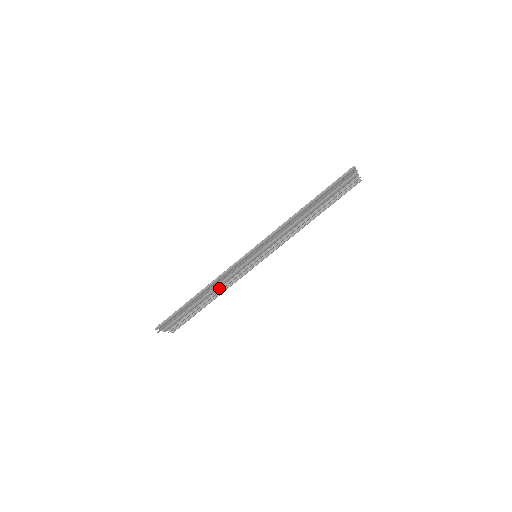
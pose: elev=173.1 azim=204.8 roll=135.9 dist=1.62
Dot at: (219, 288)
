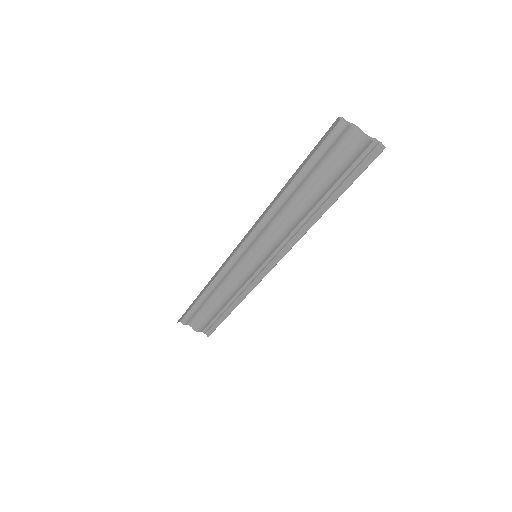
Dot at: (237, 294)
